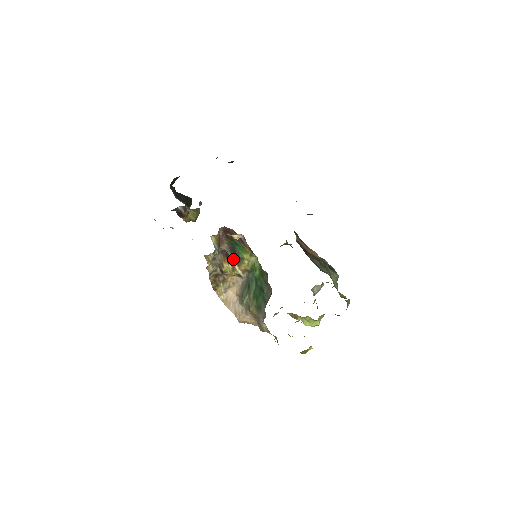
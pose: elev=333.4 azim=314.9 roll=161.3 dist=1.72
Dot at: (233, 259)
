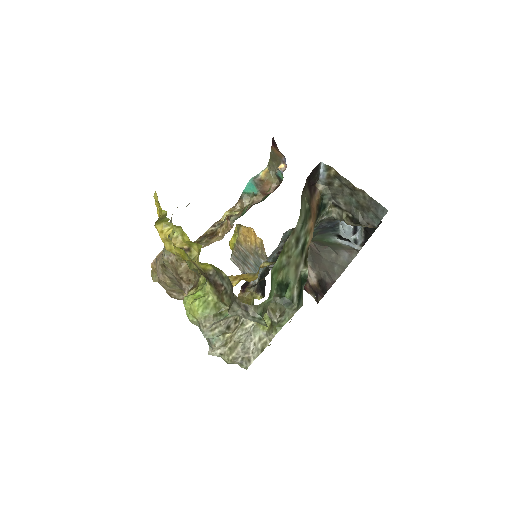
Dot at: occluded
